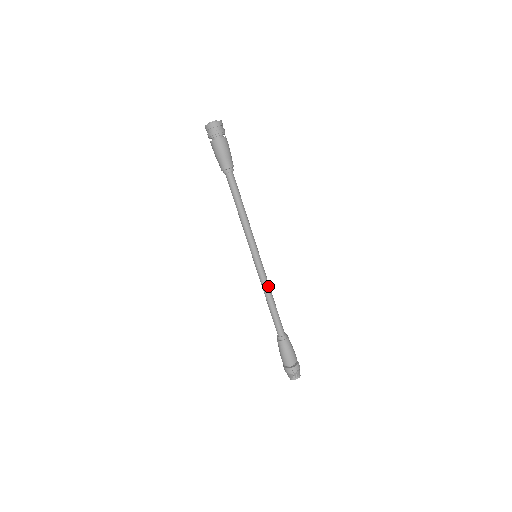
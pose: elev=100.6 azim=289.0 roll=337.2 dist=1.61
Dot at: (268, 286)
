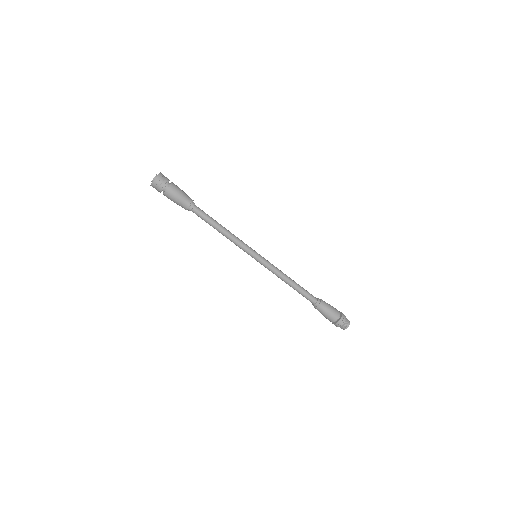
Dot at: (281, 271)
